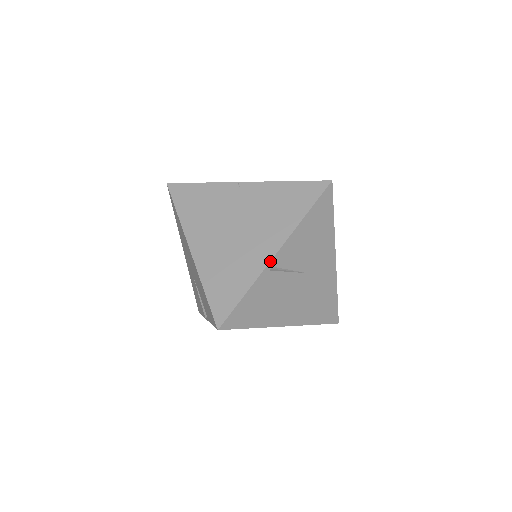
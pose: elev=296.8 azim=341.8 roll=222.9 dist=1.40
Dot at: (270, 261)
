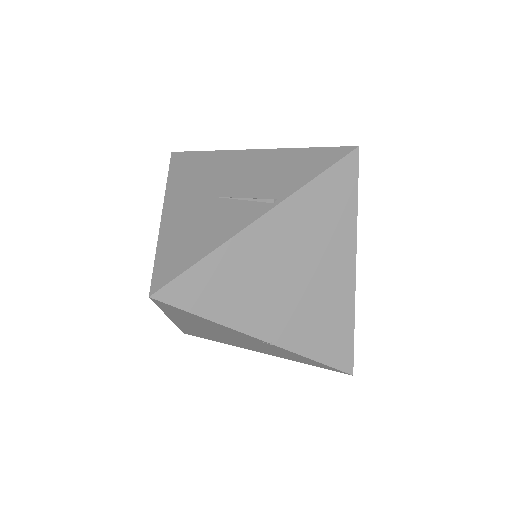
Dot at: occluded
